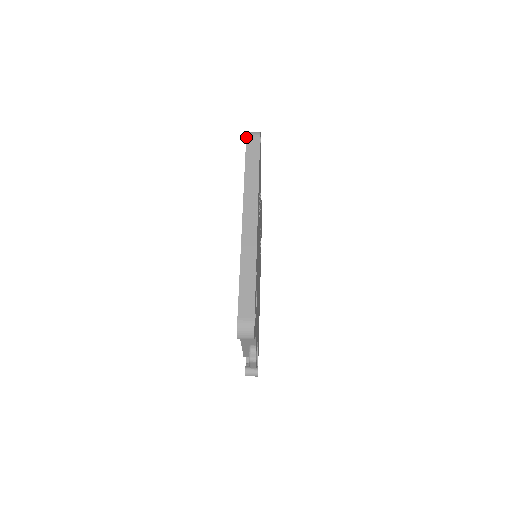
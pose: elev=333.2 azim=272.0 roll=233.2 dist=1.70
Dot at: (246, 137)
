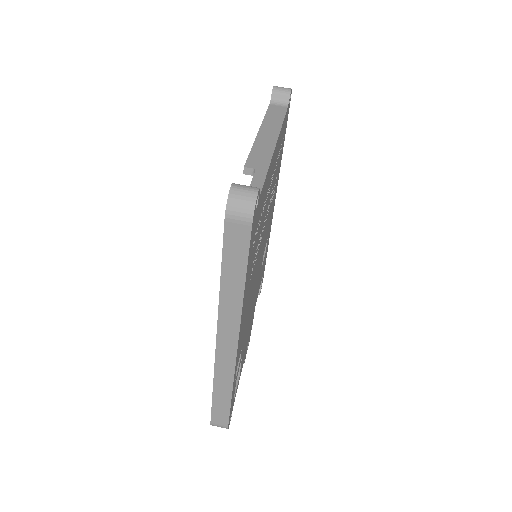
Dot at: (224, 222)
